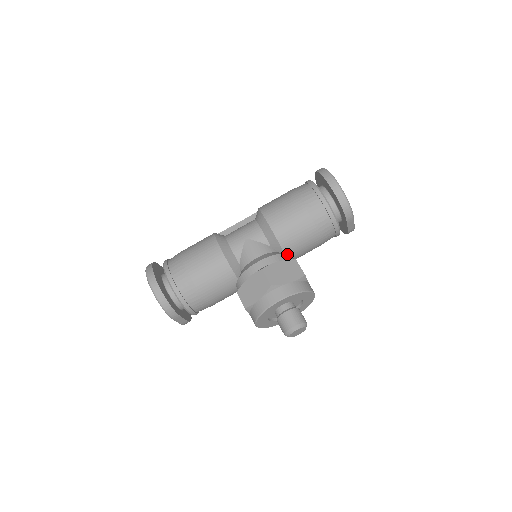
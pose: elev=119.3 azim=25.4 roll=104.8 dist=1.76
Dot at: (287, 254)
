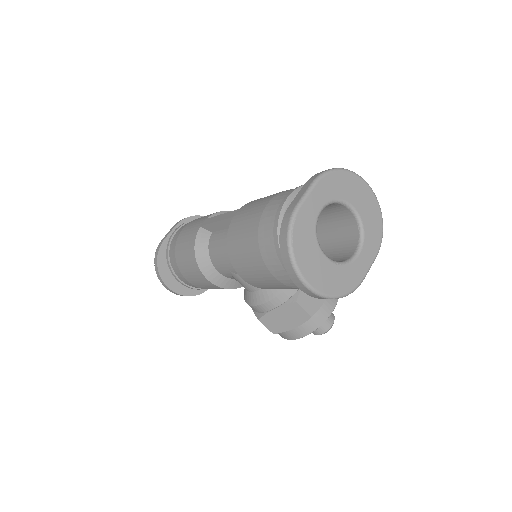
Dot at: (285, 290)
